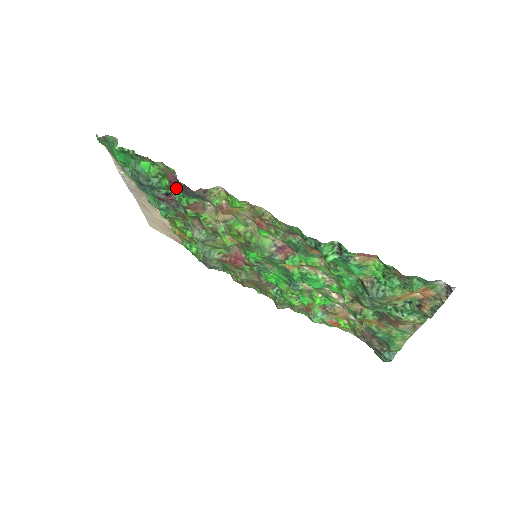
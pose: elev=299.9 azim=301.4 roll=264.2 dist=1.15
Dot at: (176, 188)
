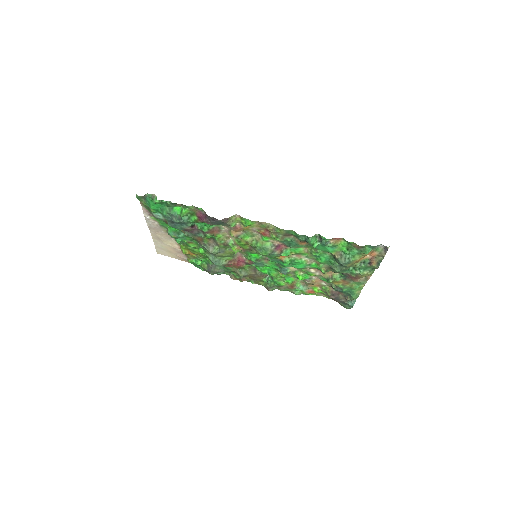
Dot at: (204, 221)
